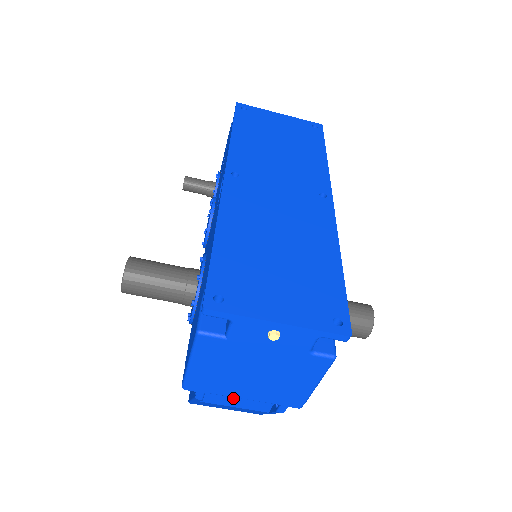
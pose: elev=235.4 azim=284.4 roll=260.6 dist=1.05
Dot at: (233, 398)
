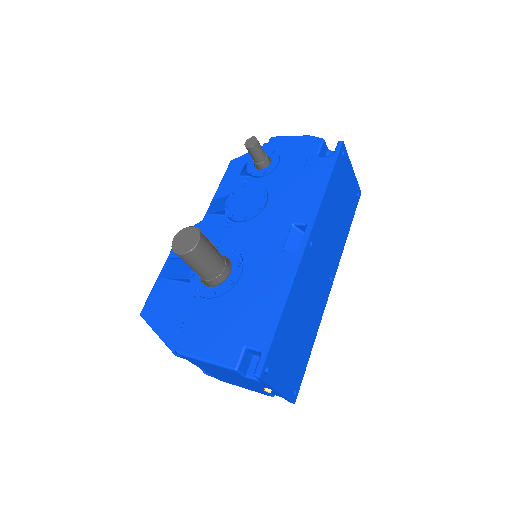
Dot at: occluded
